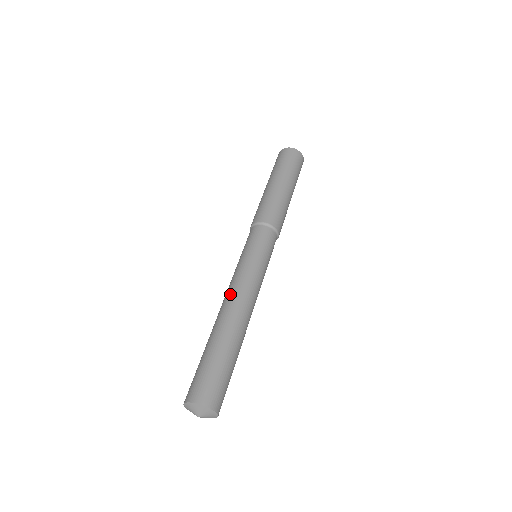
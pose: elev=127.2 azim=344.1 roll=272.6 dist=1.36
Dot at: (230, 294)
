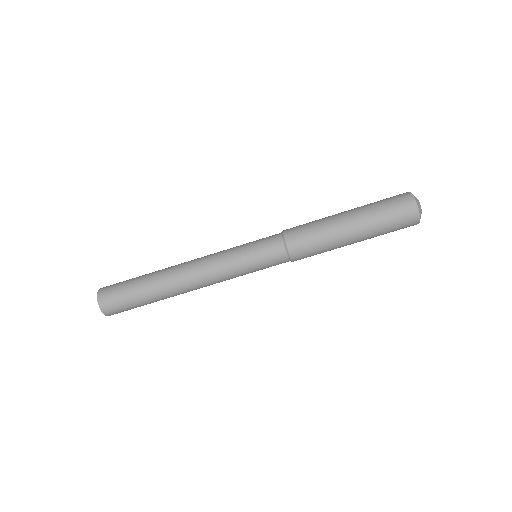
Dot at: (195, 261)
